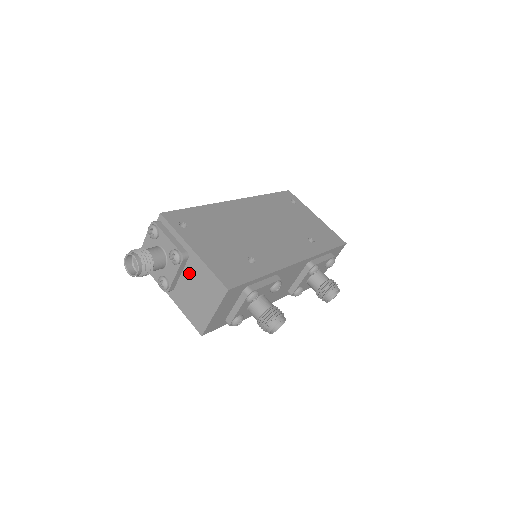
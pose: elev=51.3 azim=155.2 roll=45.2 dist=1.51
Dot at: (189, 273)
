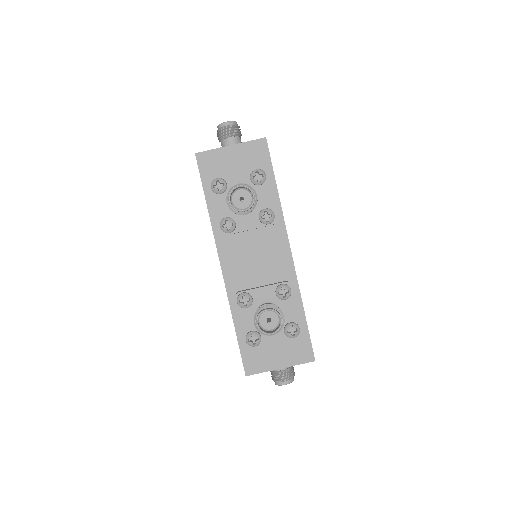
Dot at: occluded
